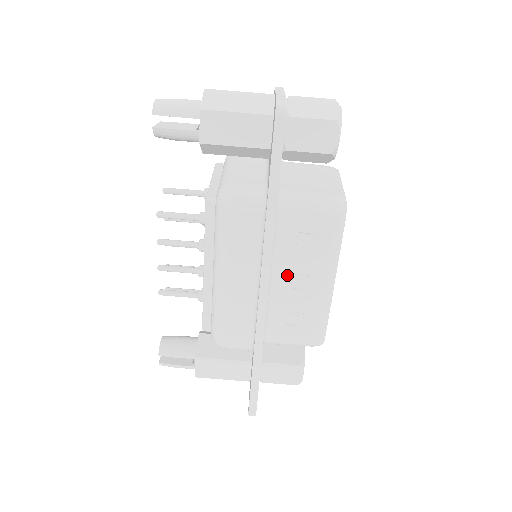
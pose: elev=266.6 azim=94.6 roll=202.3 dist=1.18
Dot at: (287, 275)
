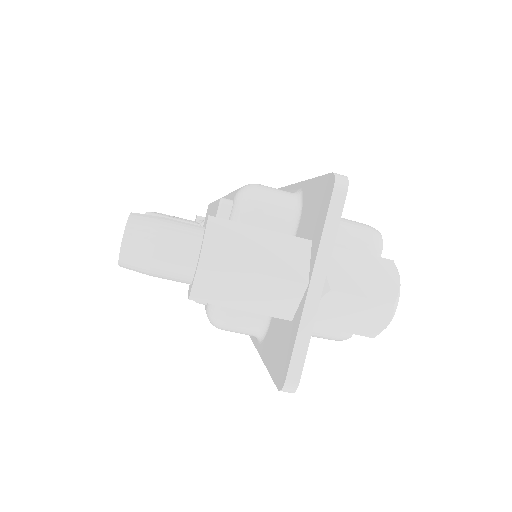
Dot at: occluded
